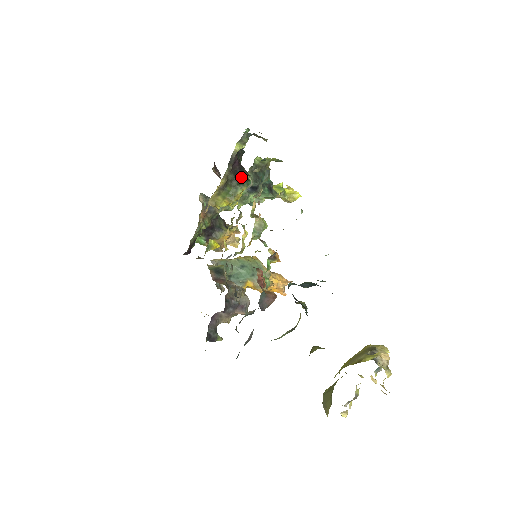
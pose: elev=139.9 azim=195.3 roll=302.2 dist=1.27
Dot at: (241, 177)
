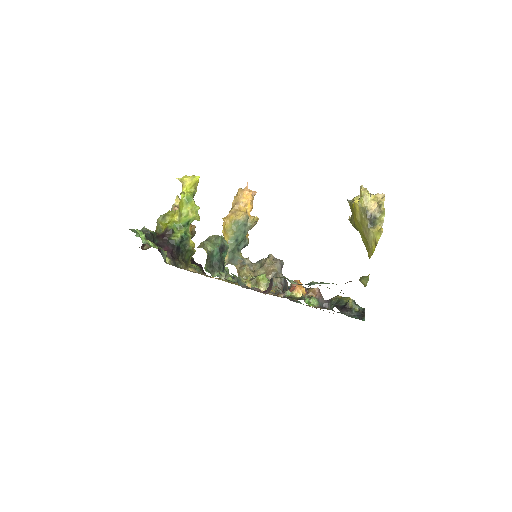
Dot at: (179, 245)
